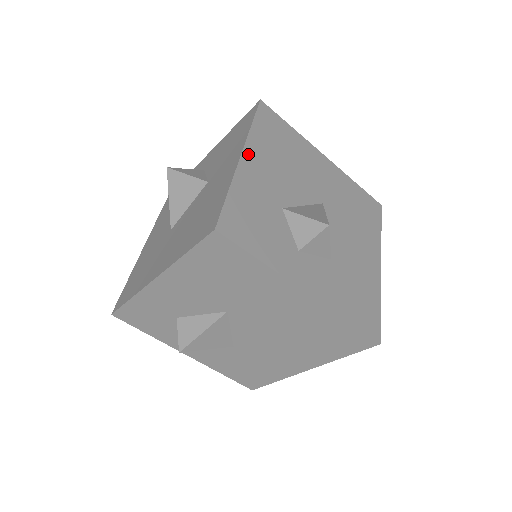
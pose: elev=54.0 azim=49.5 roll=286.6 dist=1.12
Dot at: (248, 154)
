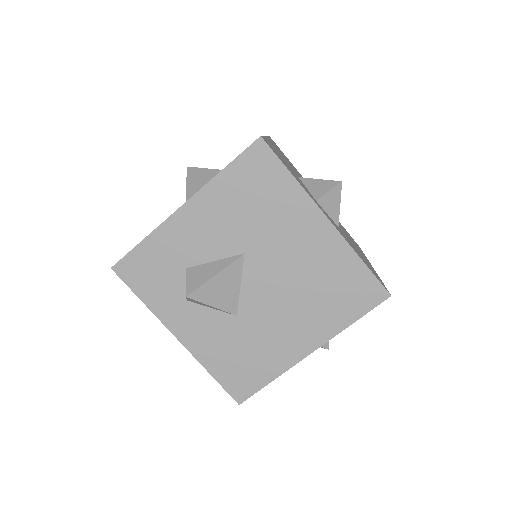
Dot at: (270, 141)
